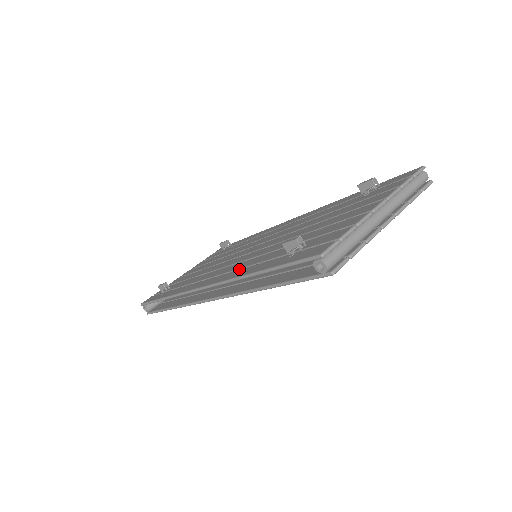
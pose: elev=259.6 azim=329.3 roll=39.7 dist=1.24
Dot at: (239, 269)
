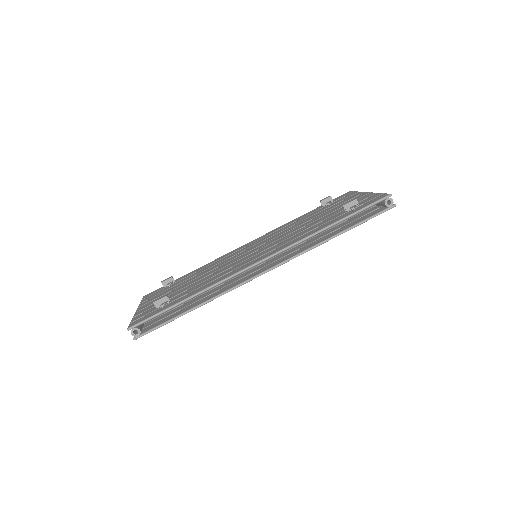
Dot at: (290, 241)
